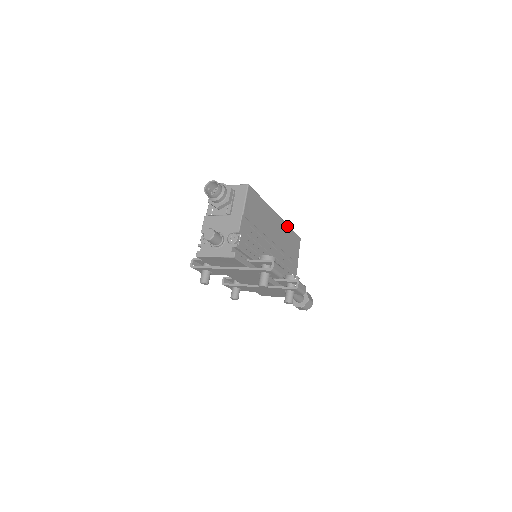
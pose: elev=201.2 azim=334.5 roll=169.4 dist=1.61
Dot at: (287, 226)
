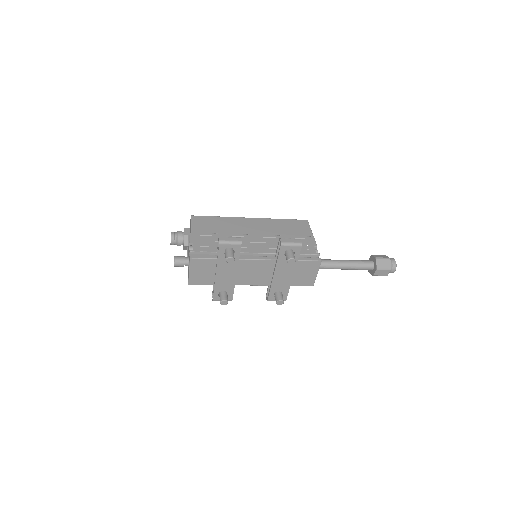
Dot at: (273, 220)
